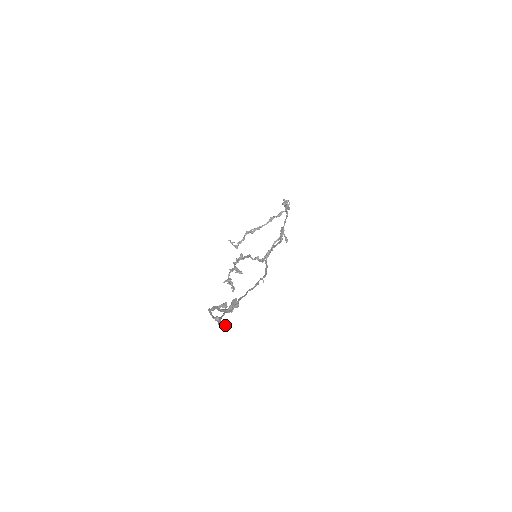
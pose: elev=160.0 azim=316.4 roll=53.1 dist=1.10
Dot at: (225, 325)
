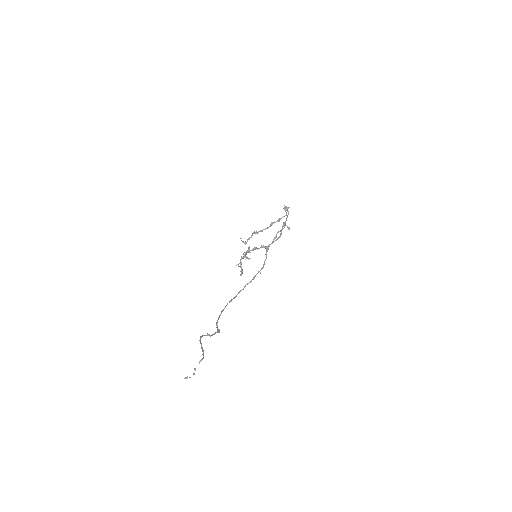
Dot at: (216, 332)
